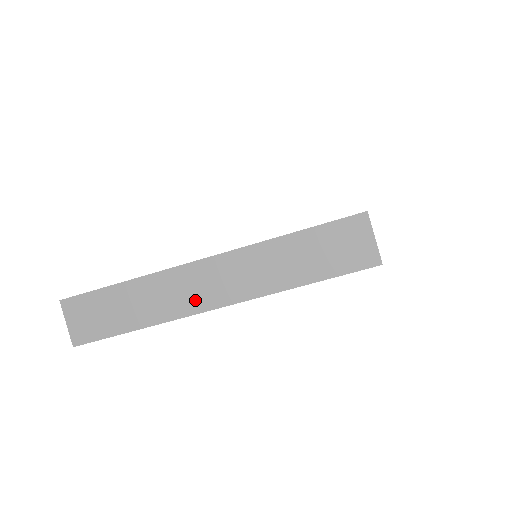
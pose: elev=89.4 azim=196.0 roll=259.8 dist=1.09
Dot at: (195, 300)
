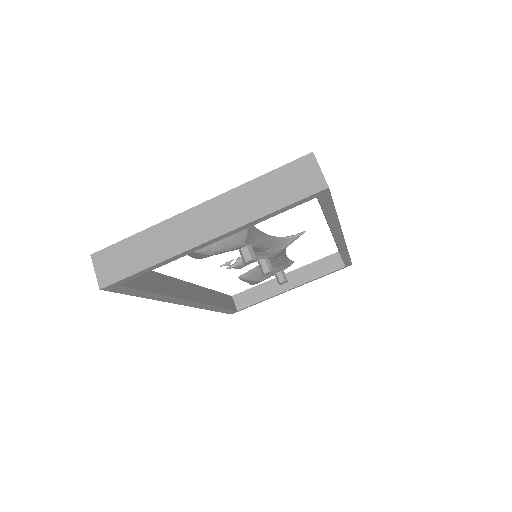
Dot at: (191, 237)
